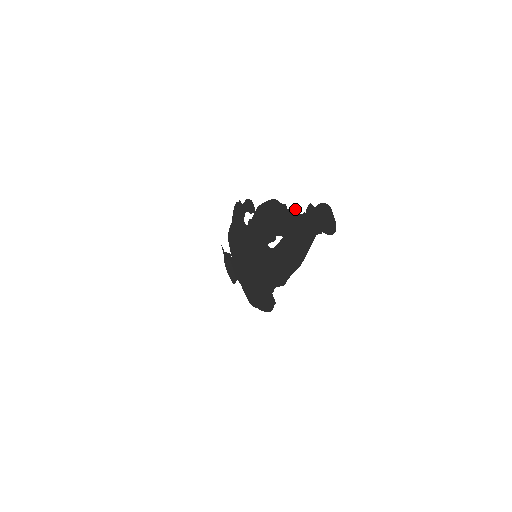
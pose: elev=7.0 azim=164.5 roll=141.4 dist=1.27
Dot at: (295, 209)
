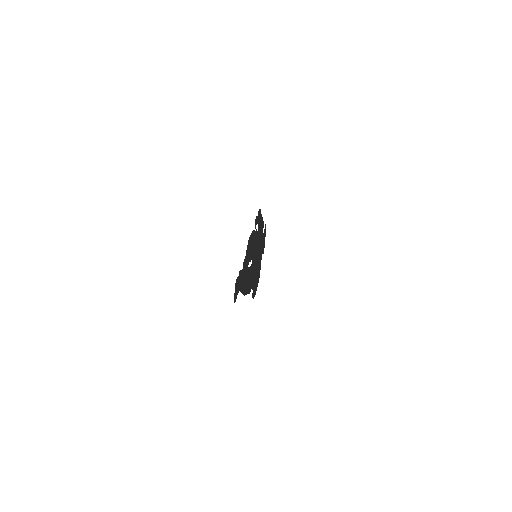
Dot at: occluded
